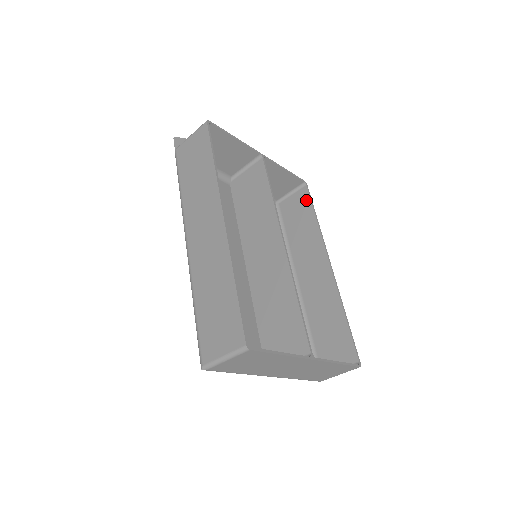
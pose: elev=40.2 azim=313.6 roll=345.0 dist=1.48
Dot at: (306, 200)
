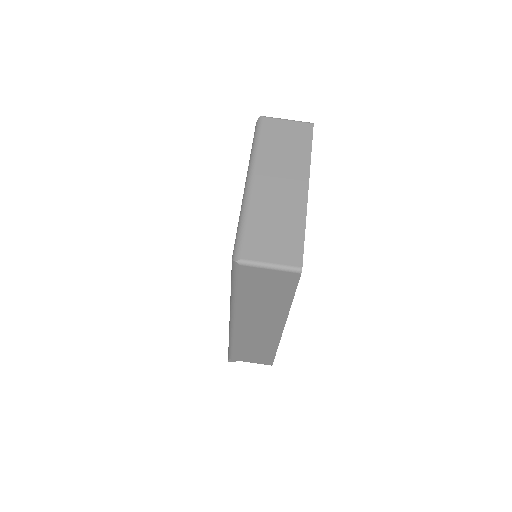
Dot at: occluded
